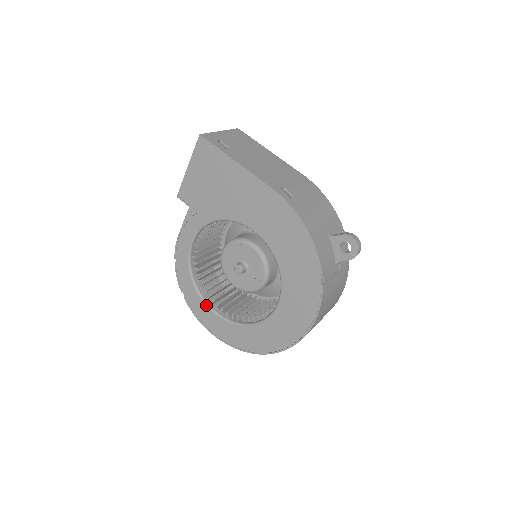
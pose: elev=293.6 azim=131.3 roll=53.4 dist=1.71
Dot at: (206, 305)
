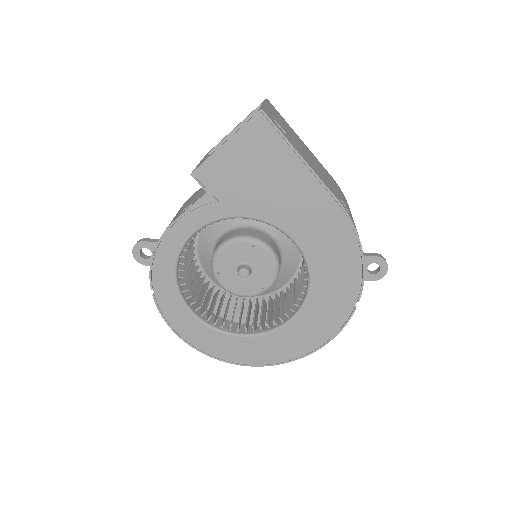
Dot at: (187, 308)
